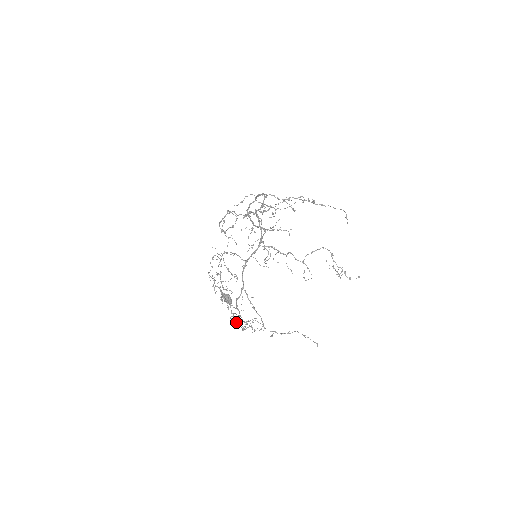
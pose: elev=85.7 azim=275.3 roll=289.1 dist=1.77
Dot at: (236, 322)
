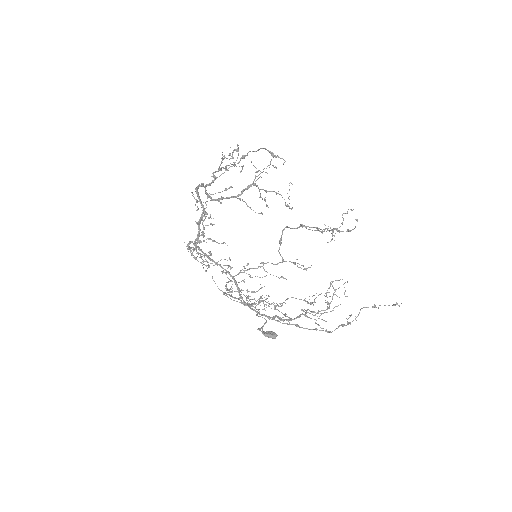
Dot at: occluded
